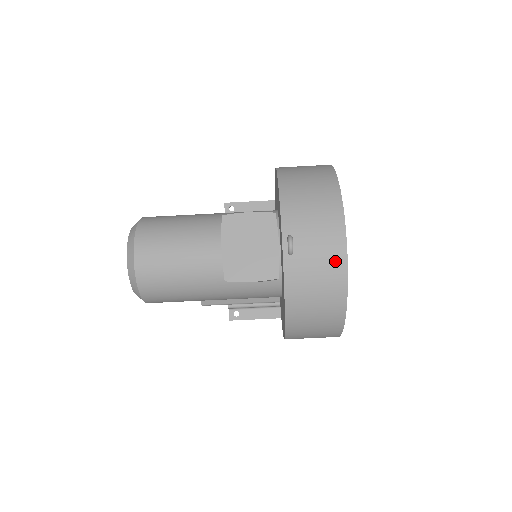
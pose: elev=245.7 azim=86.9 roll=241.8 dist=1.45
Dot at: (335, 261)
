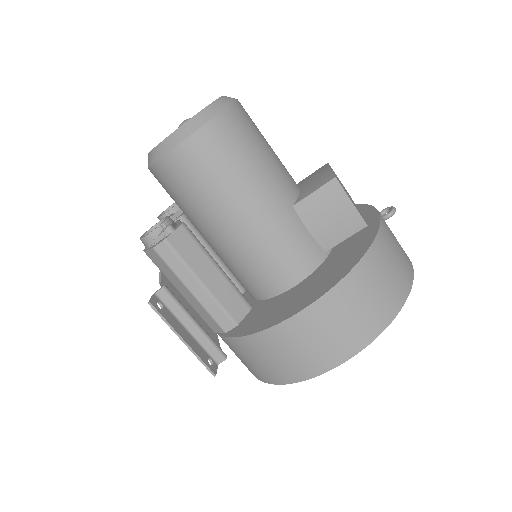
Dot at: (407, 257)
